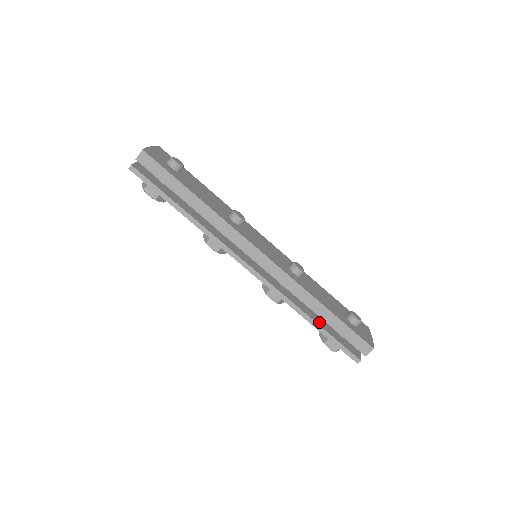
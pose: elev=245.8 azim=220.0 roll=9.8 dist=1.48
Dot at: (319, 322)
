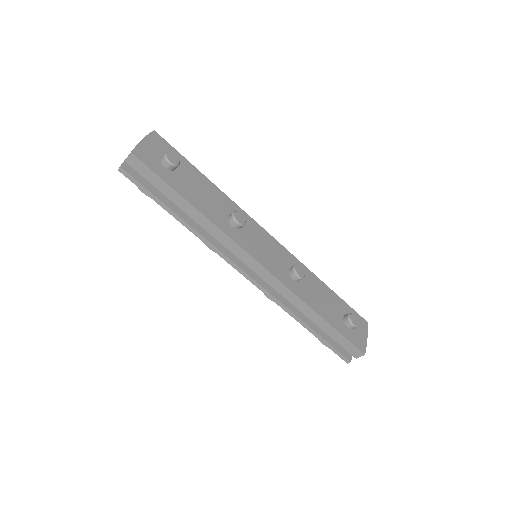
Dot at: (314, 325)
